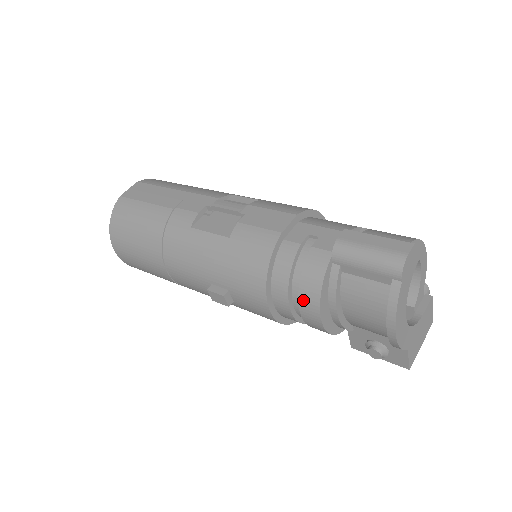
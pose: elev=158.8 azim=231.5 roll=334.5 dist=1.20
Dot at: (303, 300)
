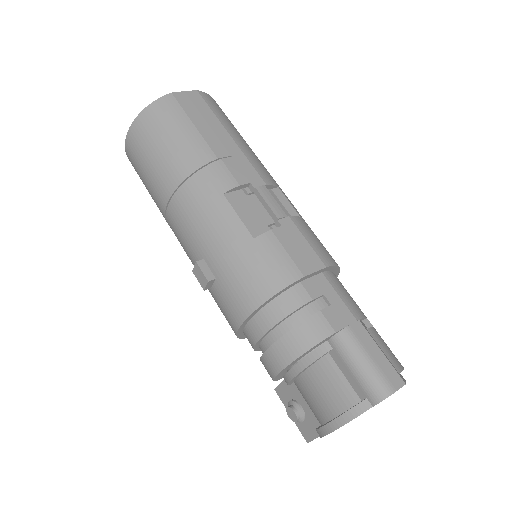
Dot at: (278, 347)
